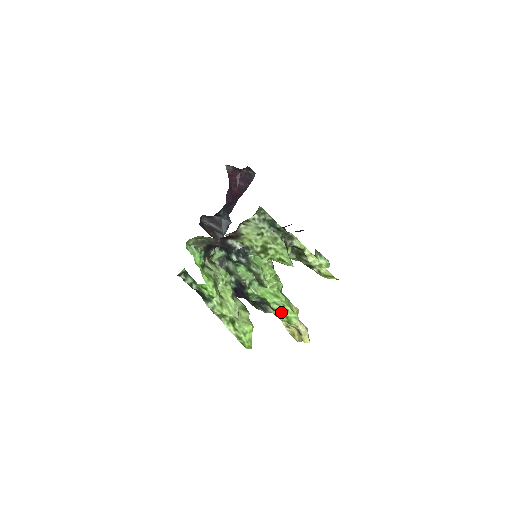
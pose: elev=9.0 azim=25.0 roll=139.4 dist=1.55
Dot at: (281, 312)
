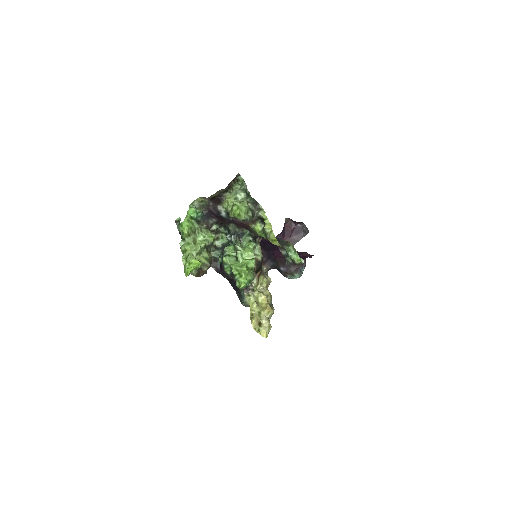
Dot at: (237, 277)
